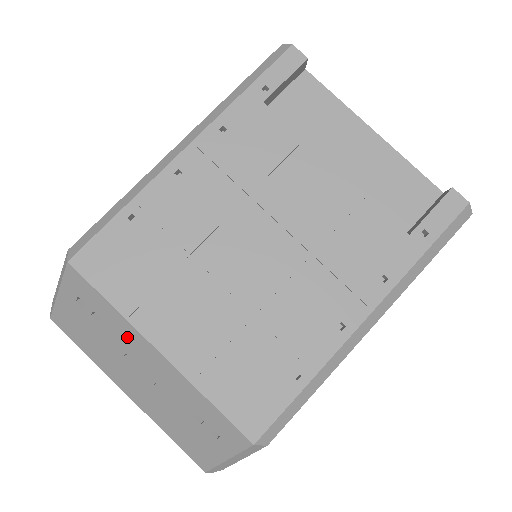
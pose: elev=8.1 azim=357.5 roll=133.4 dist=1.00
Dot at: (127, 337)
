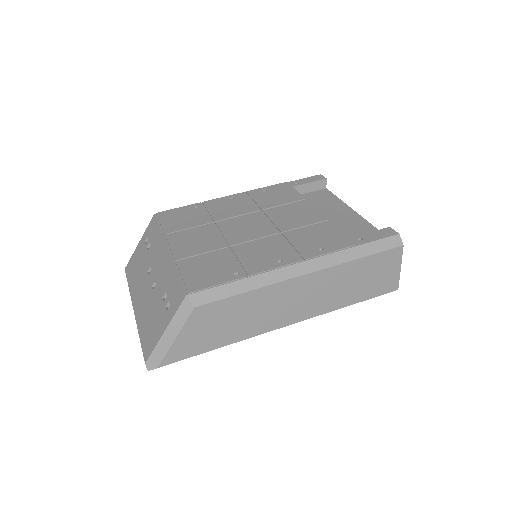
Dot at: (157, 250)
